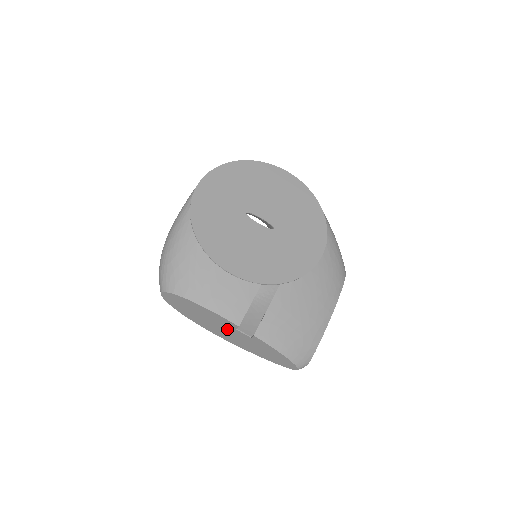
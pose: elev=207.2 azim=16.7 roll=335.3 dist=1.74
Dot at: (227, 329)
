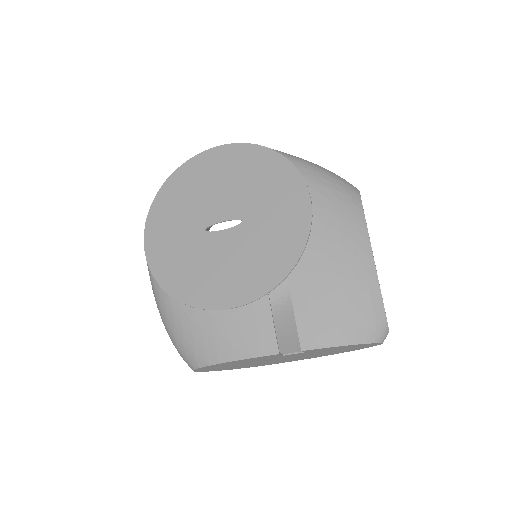
Dot at: (277, 358)
